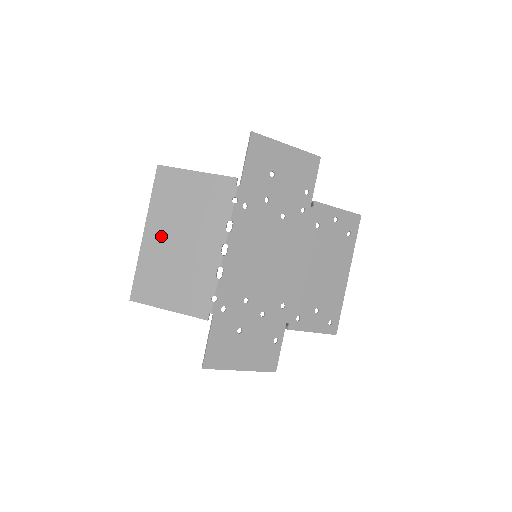
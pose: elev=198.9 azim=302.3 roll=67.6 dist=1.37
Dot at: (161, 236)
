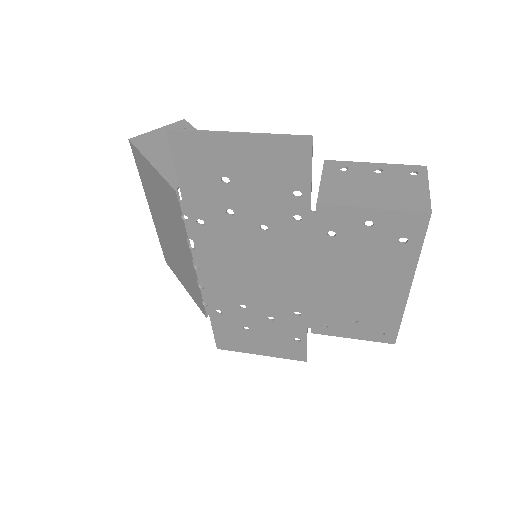
Dot at: (158, 220)
